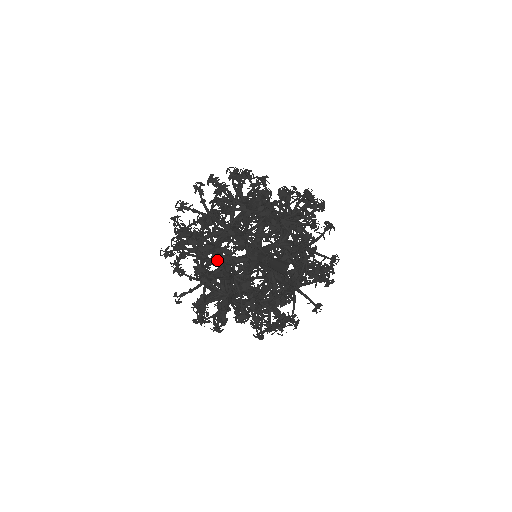
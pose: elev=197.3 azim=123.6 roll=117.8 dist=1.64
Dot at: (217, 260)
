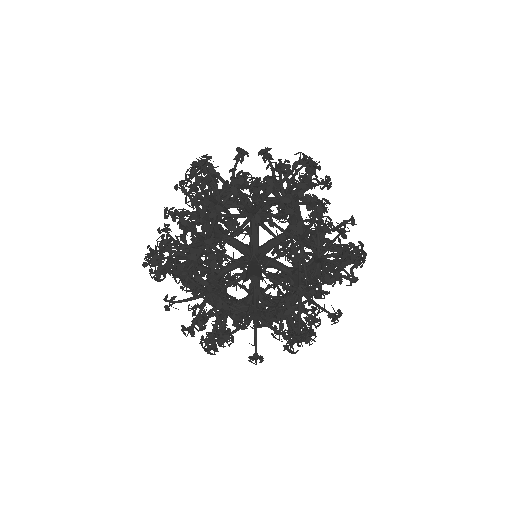
Dot at: occluded
